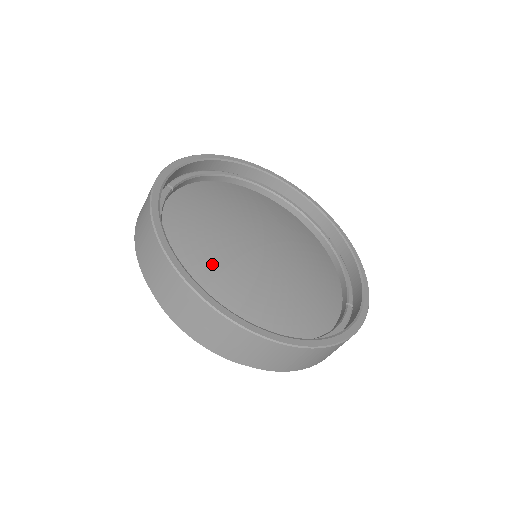
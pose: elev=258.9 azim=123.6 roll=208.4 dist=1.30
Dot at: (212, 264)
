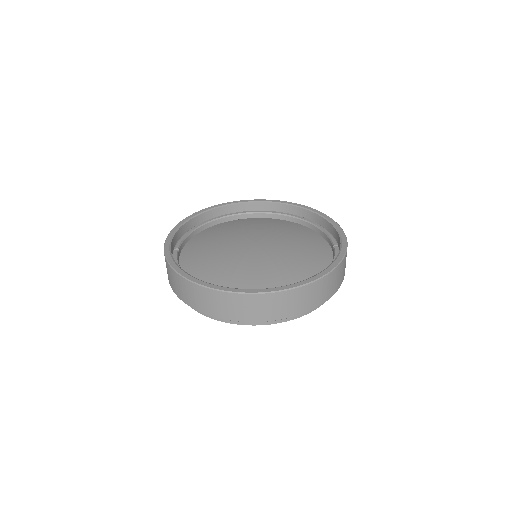
Dot at: (228, 275)
